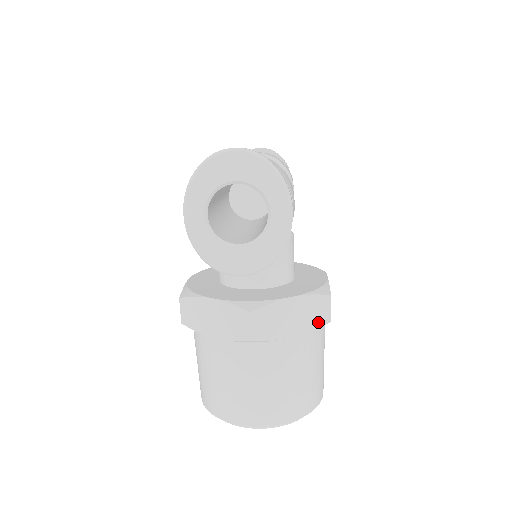
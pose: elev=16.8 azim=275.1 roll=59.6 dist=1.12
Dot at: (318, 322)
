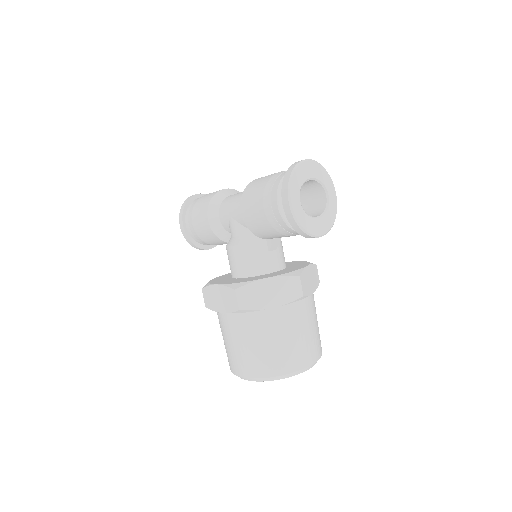
Dot at: (317, 283)
